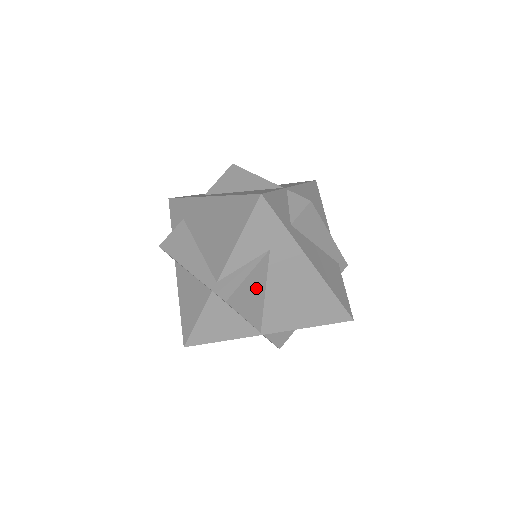
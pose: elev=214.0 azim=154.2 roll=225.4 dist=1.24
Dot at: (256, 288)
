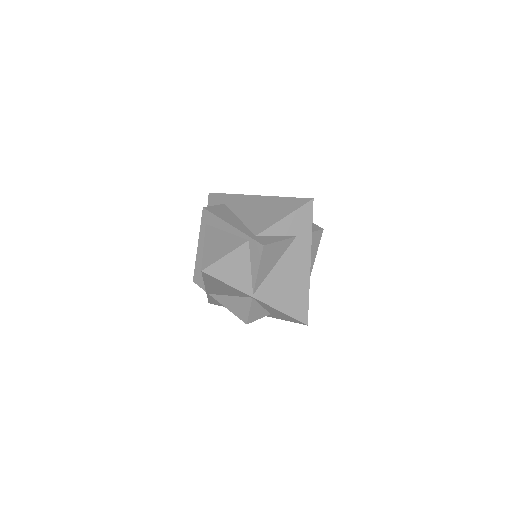
Dot at: (276, 255)
